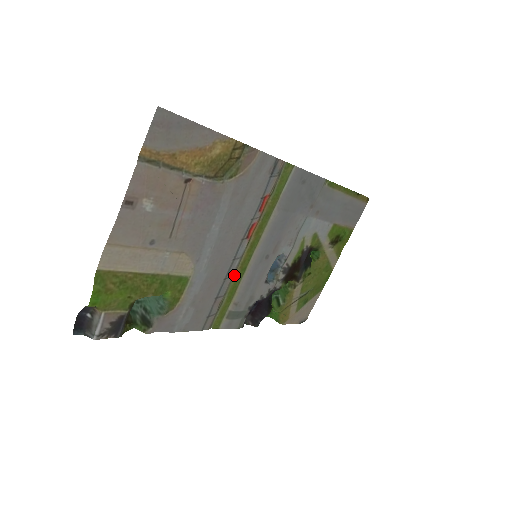
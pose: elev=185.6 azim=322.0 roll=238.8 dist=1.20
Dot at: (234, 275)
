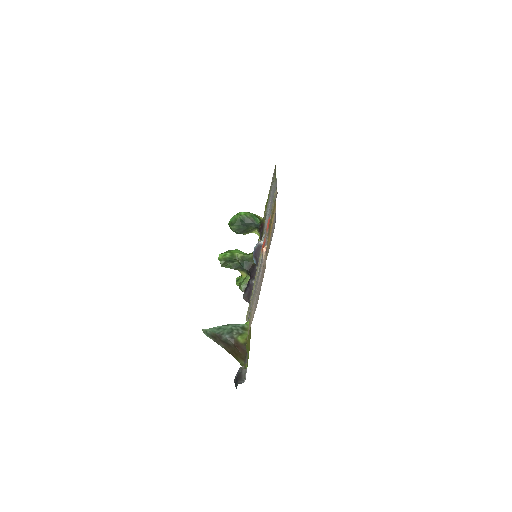
Dot at: (255, 279)
